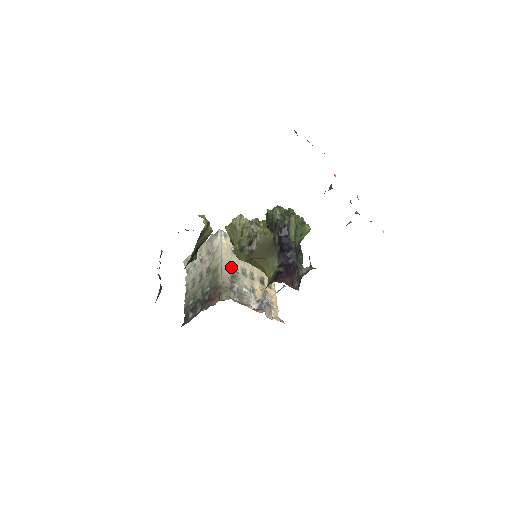
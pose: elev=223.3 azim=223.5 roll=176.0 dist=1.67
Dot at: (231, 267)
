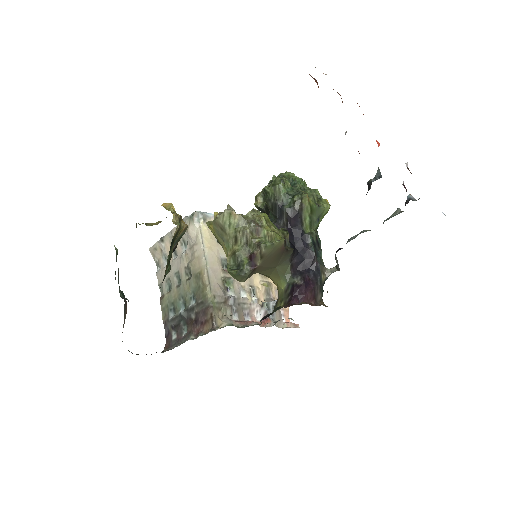
Dot at: (220, 266)
